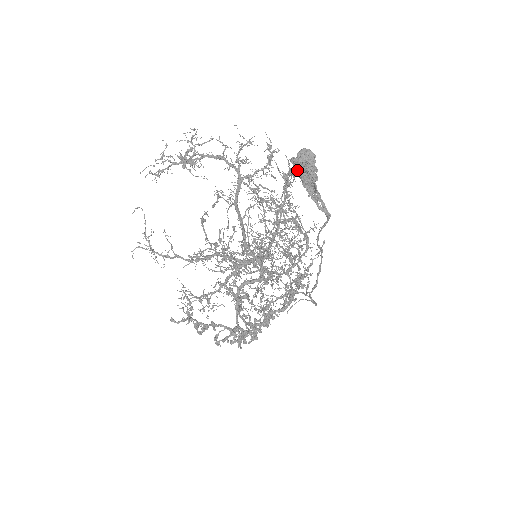
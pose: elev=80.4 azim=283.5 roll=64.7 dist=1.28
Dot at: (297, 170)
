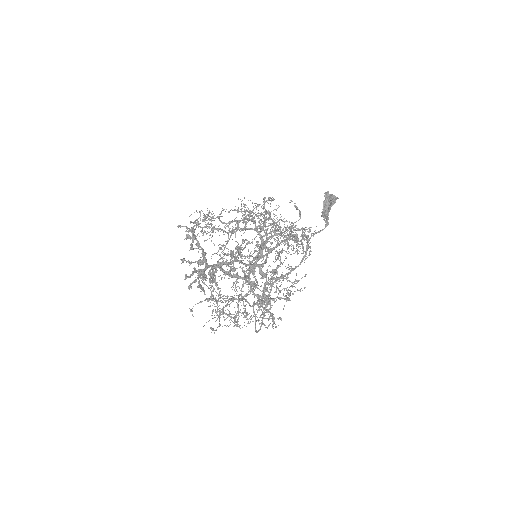
Dot at: (325, 198)
